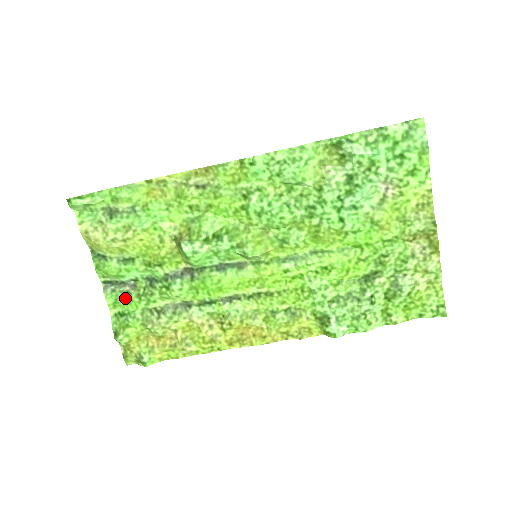
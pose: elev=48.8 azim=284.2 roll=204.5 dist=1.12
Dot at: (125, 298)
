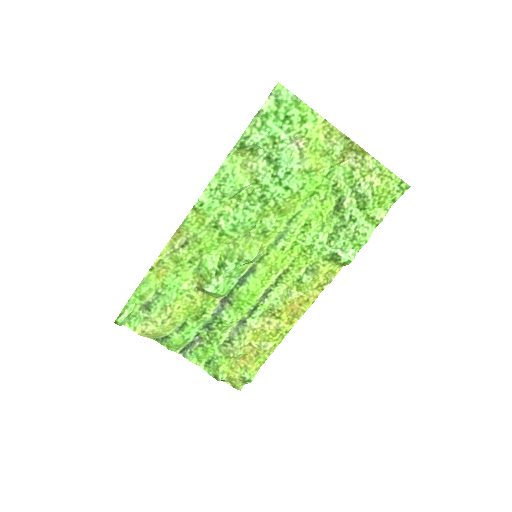
Dot at: (202, 351)
